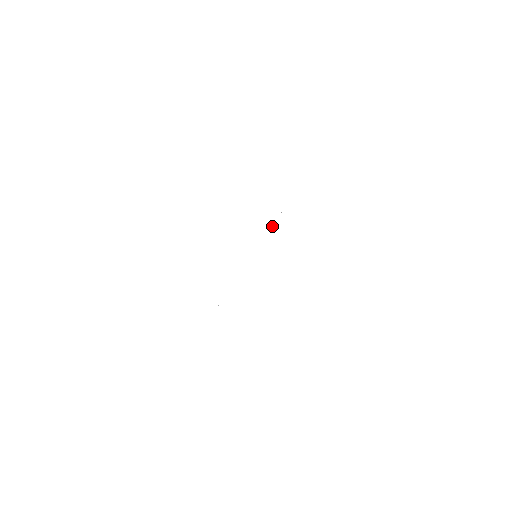
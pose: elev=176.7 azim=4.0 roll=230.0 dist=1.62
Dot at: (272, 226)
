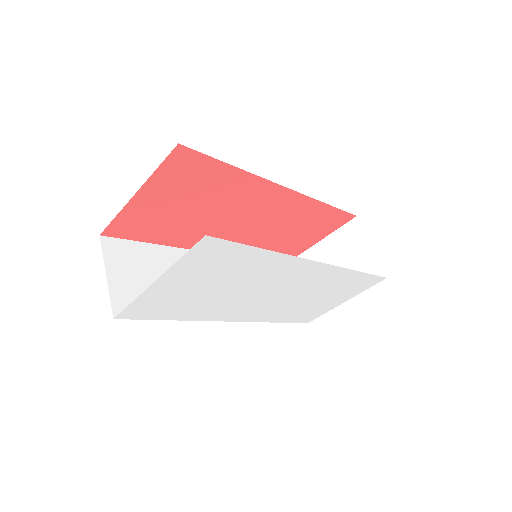
Dot at: (313, 274)
